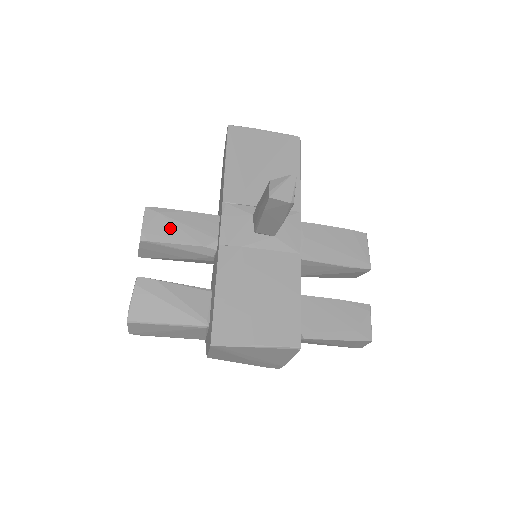
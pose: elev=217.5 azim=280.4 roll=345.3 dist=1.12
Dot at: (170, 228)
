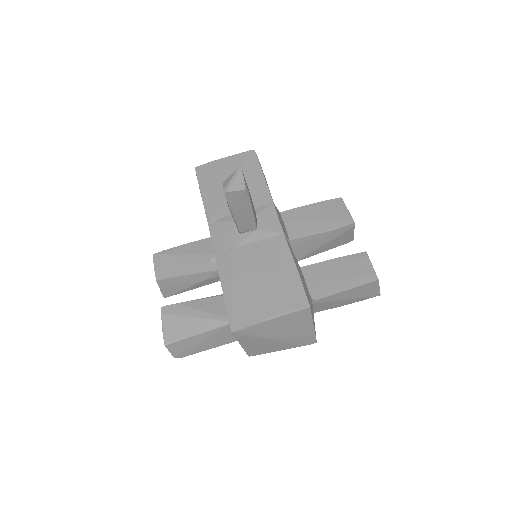
Dot at: (176, 261)
